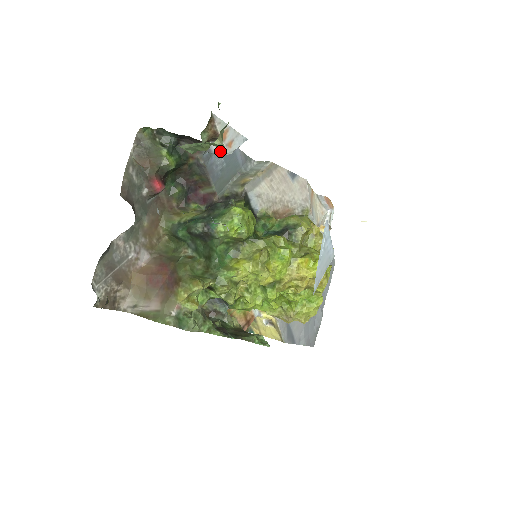
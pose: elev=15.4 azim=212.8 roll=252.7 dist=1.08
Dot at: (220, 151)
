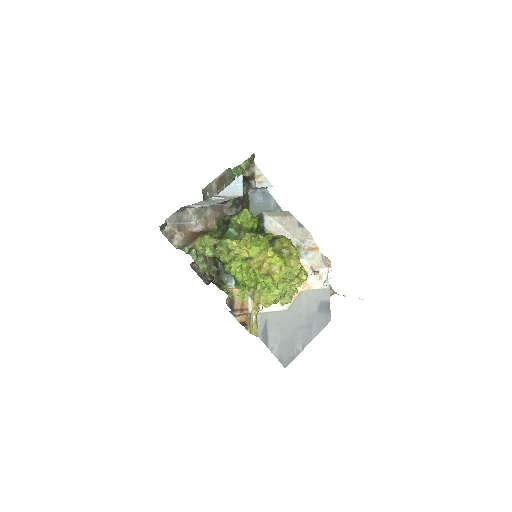
Dot at: (255, 185)
